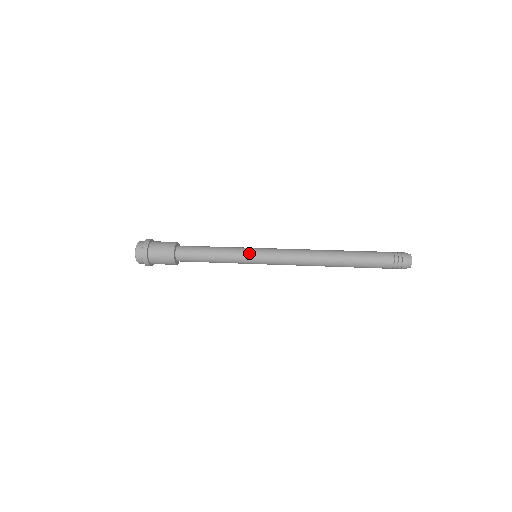
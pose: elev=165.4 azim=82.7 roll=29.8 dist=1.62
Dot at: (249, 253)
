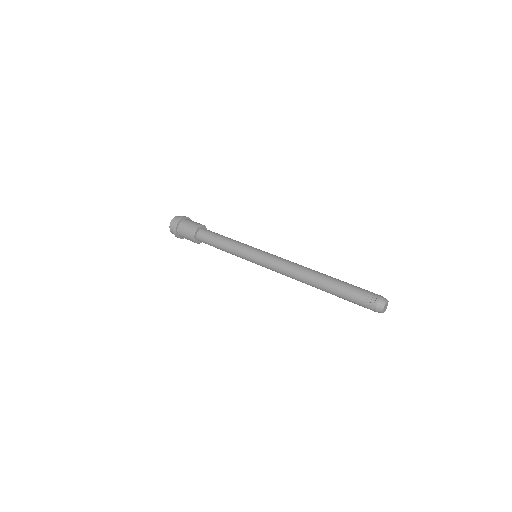
Dot at: (250, 249)
